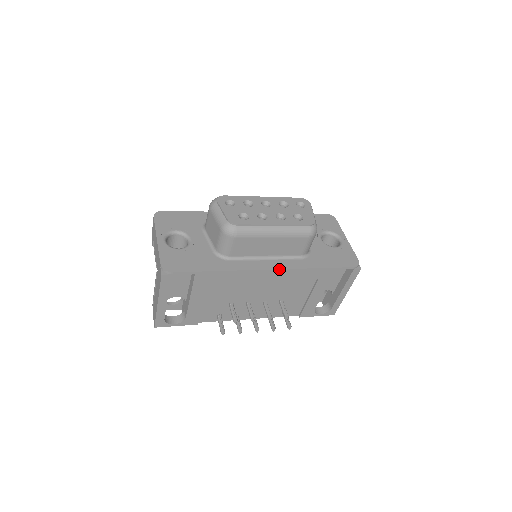
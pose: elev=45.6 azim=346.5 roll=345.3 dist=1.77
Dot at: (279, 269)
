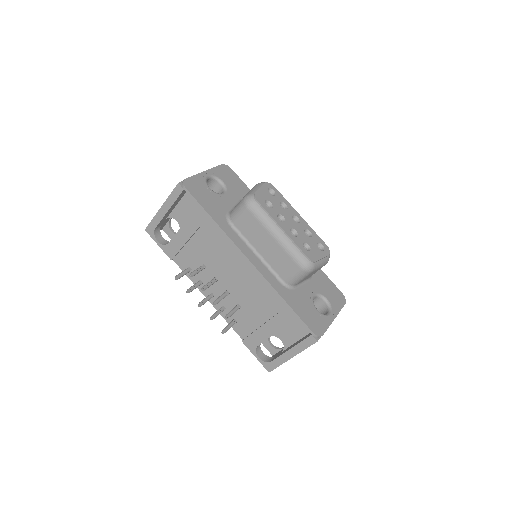
Dot at: (255, 267)
